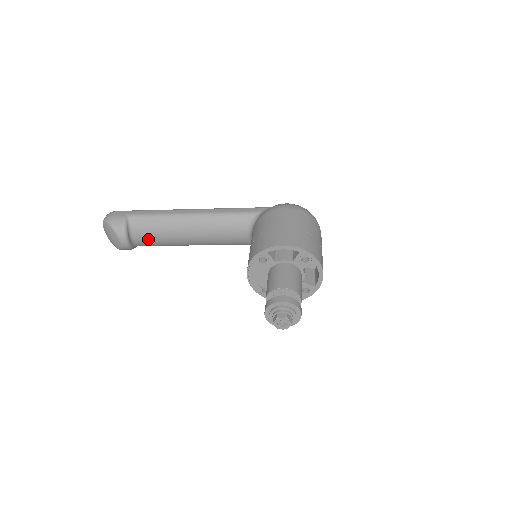
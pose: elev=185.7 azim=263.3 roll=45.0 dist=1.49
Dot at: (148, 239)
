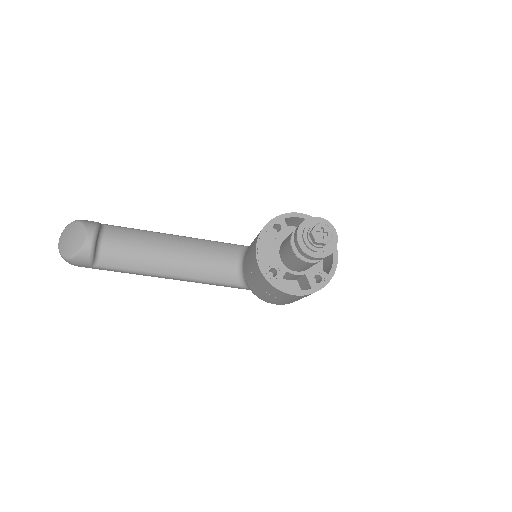
Dot at: (117, 250)
